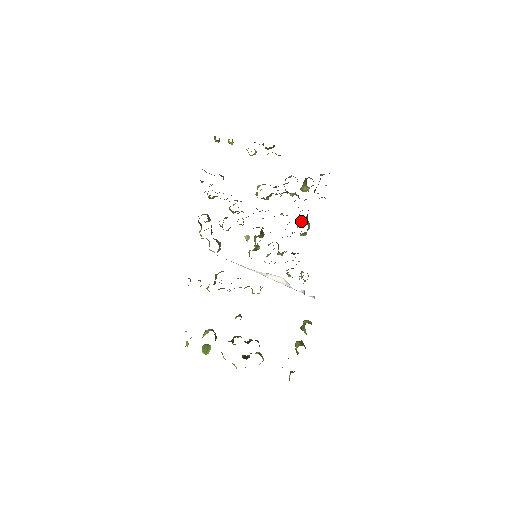
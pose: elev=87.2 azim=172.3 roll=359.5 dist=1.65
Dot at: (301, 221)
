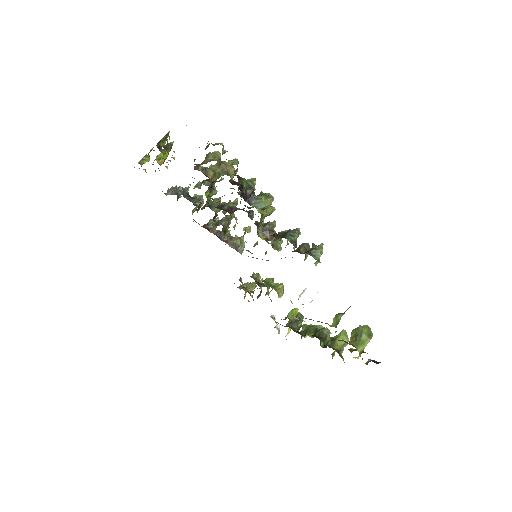
Dot at: (259, 194)
